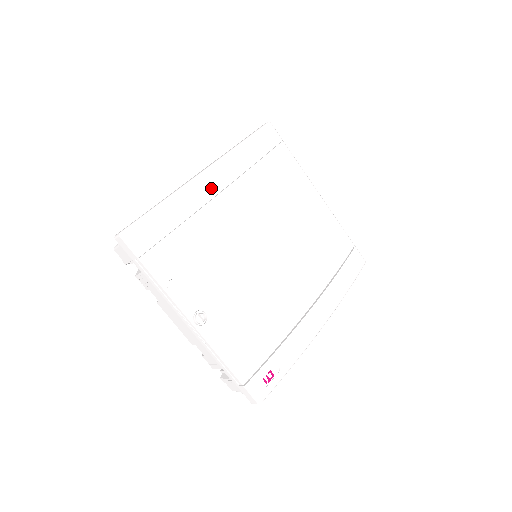
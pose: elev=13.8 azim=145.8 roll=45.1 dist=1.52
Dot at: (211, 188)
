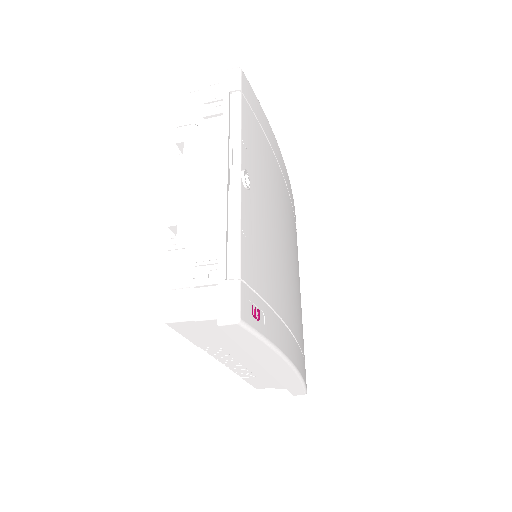
Dot at: (280, 162)
